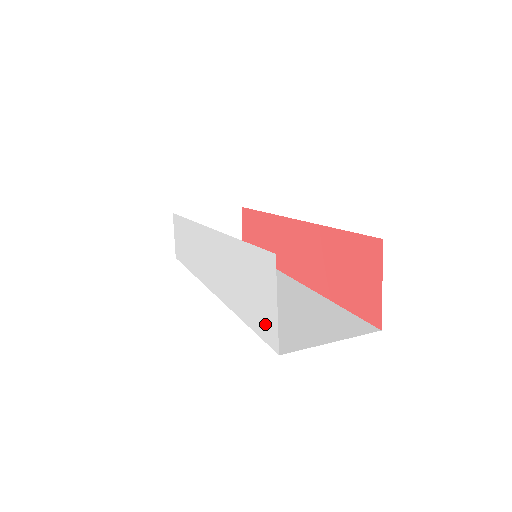
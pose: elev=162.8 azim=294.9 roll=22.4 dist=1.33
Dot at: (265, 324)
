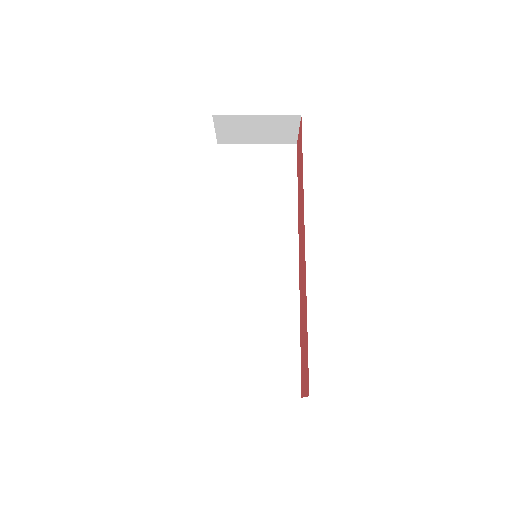
Dot at: occluded
